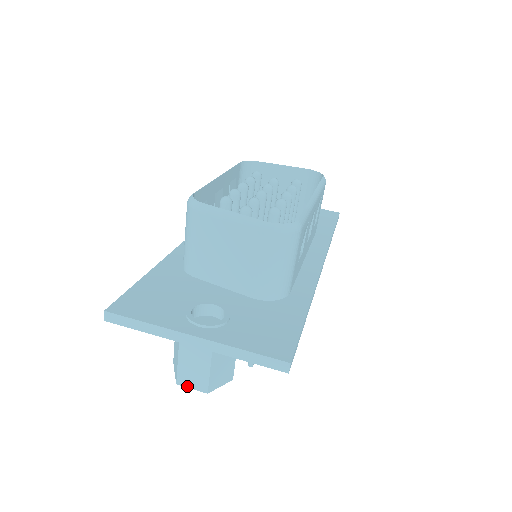
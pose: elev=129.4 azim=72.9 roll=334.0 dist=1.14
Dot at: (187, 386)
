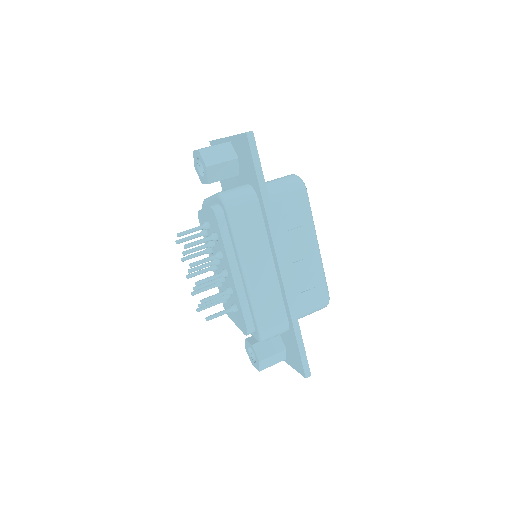
Dot at: (196, 150)
